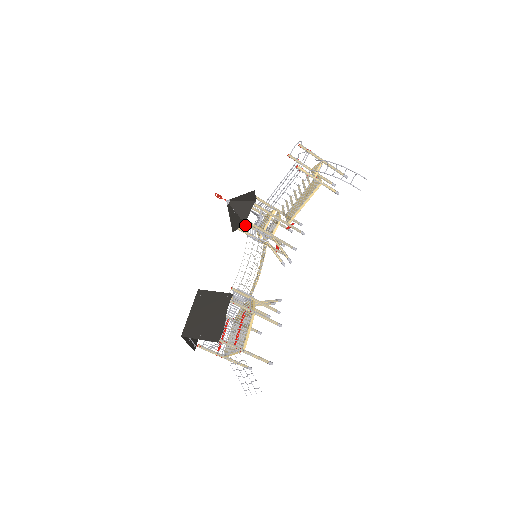
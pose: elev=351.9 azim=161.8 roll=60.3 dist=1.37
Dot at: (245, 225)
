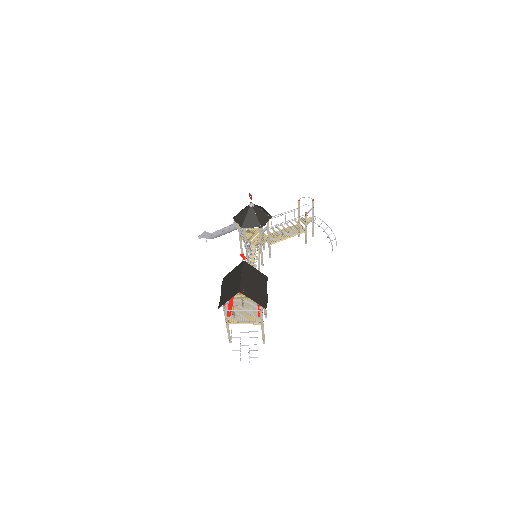
Dot at: (240, 227)
